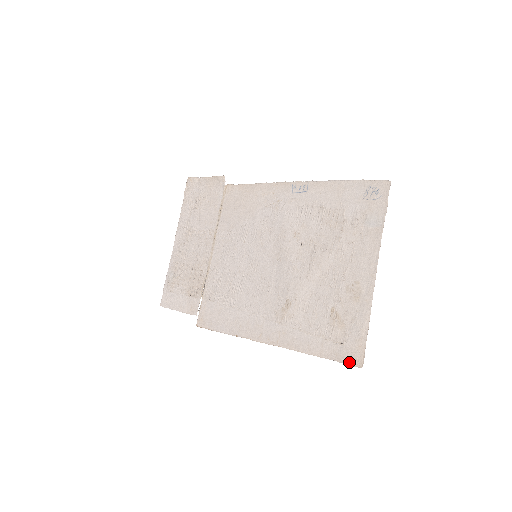
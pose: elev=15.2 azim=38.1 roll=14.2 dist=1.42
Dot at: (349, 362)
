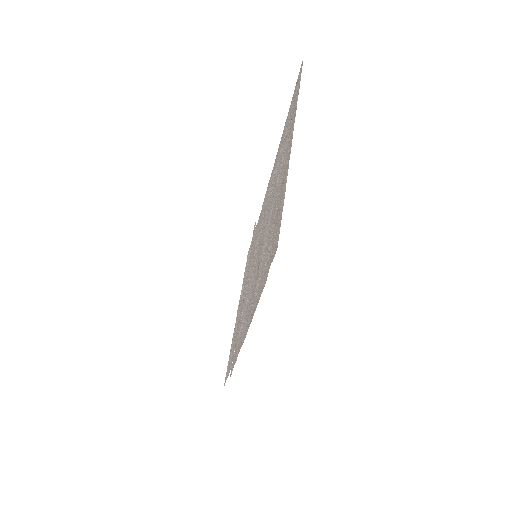
Dot at: (271, 259)
